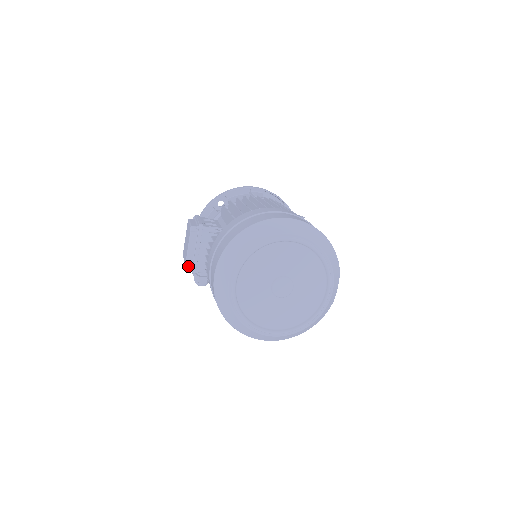
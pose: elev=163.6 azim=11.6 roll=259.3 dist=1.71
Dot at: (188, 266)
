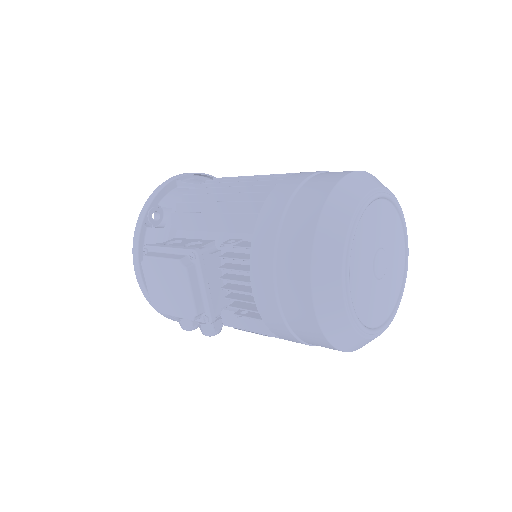
Dot at: (197, 318)
